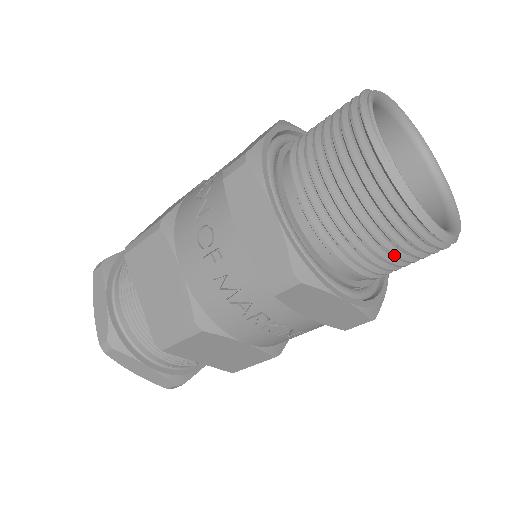
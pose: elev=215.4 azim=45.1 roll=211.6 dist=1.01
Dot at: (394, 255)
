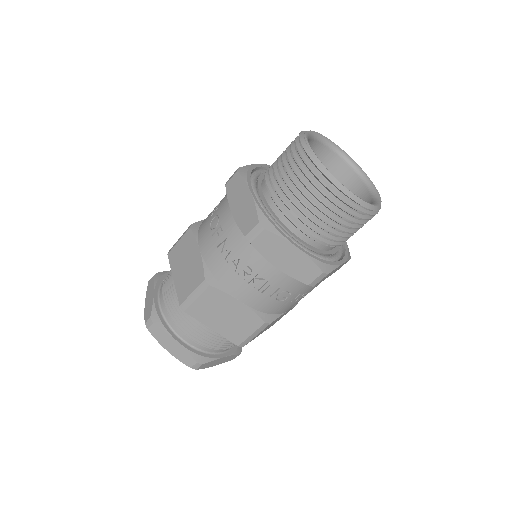
Dot at: (325, 214)
